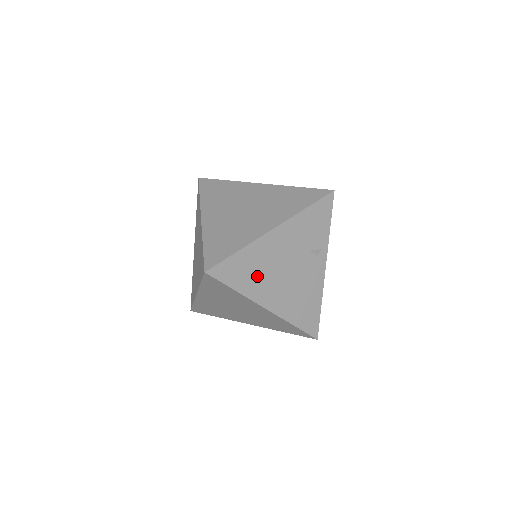
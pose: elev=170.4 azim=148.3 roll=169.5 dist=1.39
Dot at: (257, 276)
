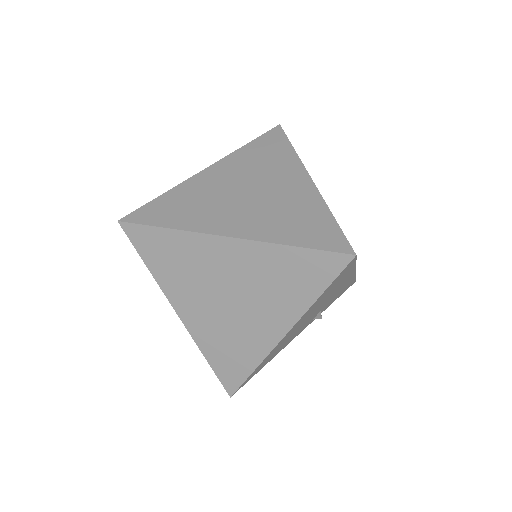
Dot at: (323, 298)
